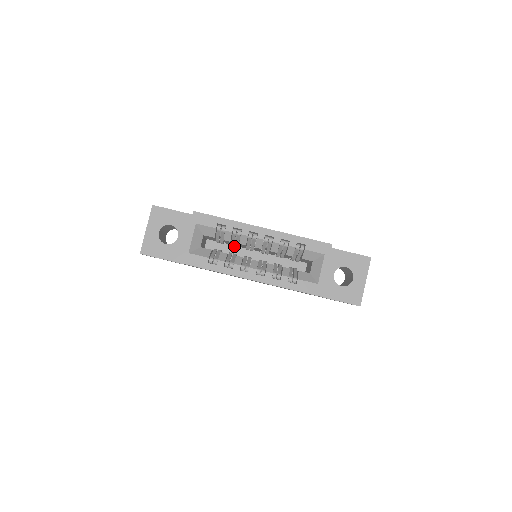
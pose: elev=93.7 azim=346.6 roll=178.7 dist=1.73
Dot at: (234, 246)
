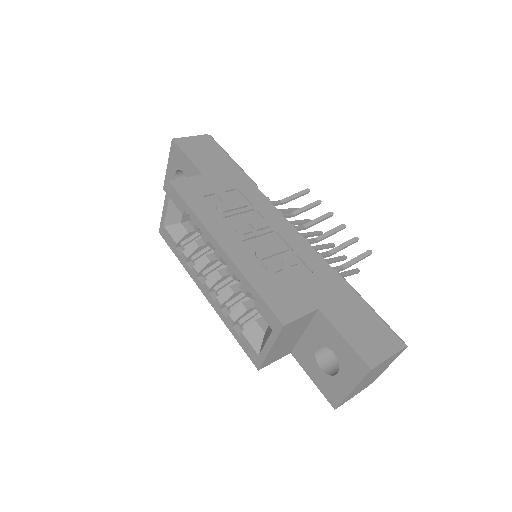
Dot at: occluded
